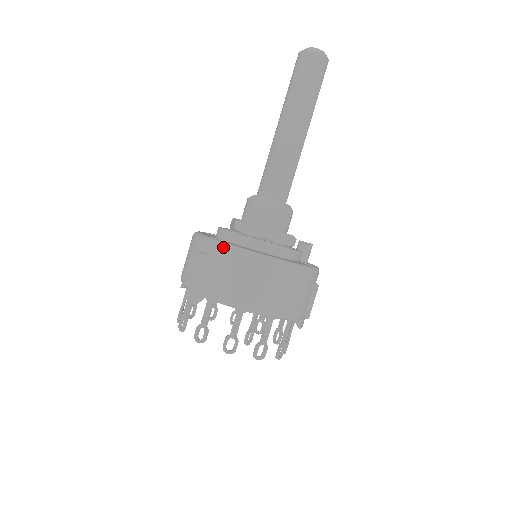
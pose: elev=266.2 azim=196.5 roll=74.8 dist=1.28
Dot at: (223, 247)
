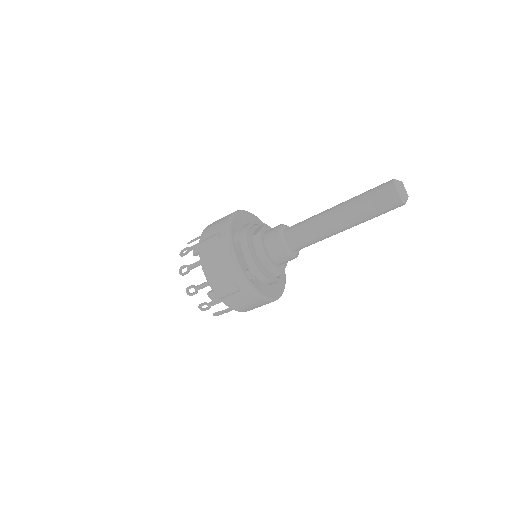
Dot at: (254, 294)
